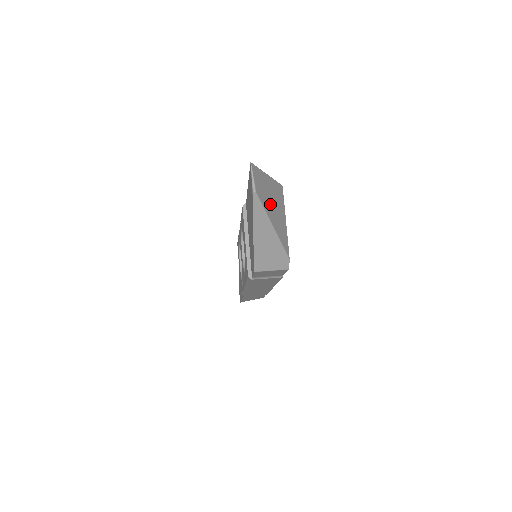
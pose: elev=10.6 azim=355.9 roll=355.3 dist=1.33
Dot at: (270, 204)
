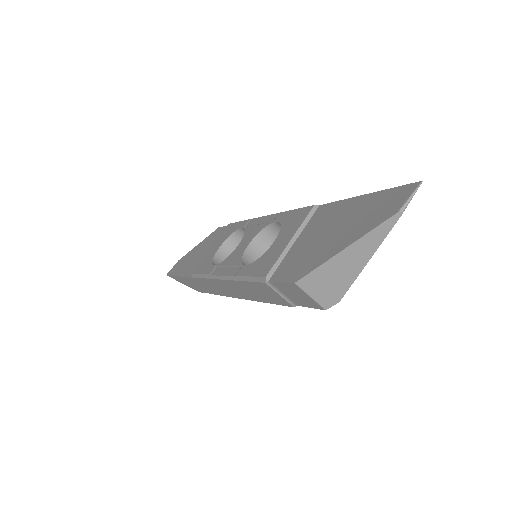
Dot at: occluded
